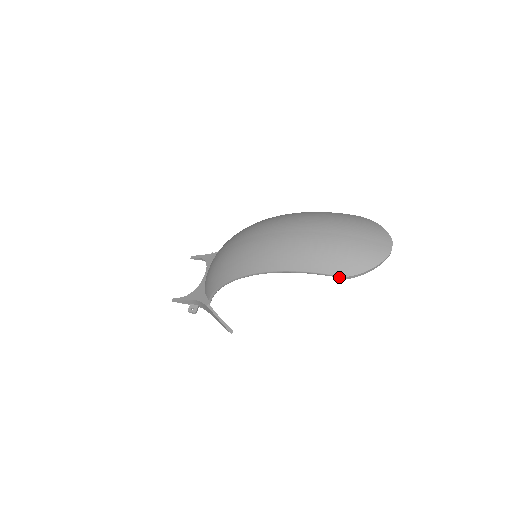
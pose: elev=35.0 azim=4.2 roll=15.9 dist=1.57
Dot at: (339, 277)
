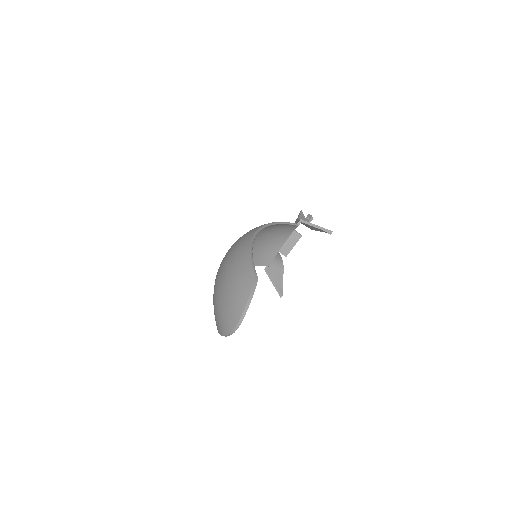
Dot at: occluded
